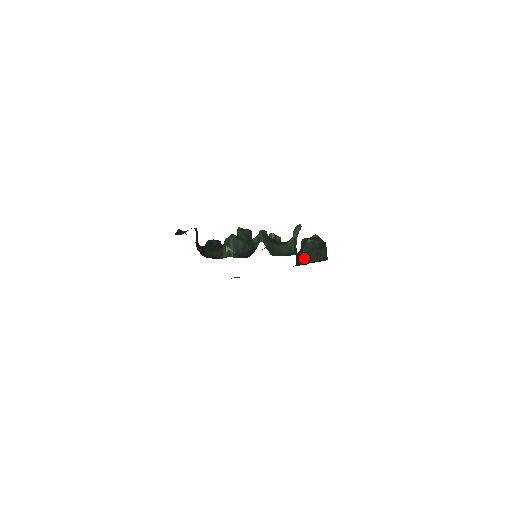
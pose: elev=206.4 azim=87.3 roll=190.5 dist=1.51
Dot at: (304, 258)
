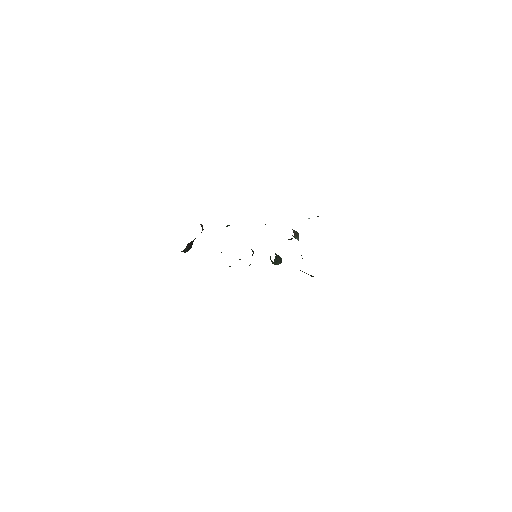
Dot at: occluded
